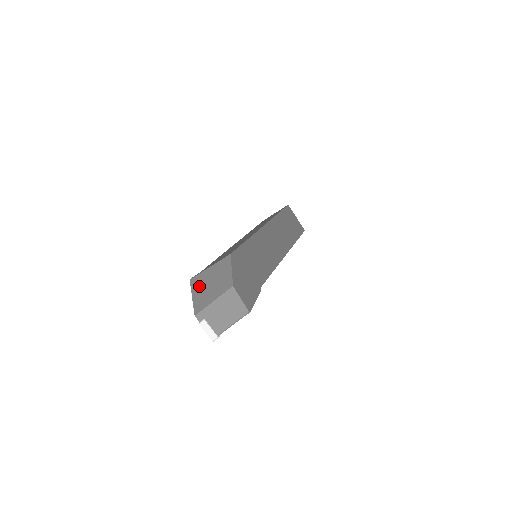
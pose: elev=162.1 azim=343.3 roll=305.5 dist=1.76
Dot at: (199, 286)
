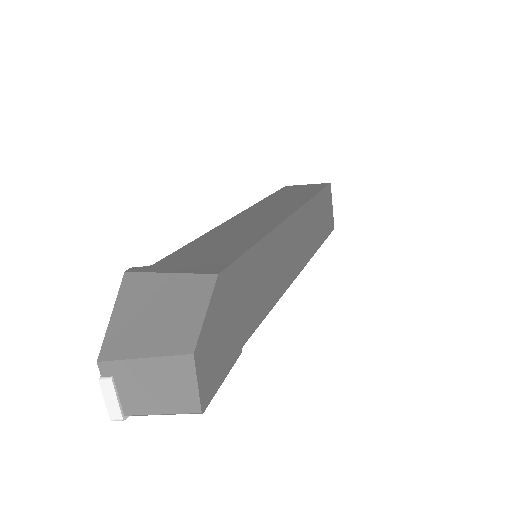
Dot at: (133, 300)
